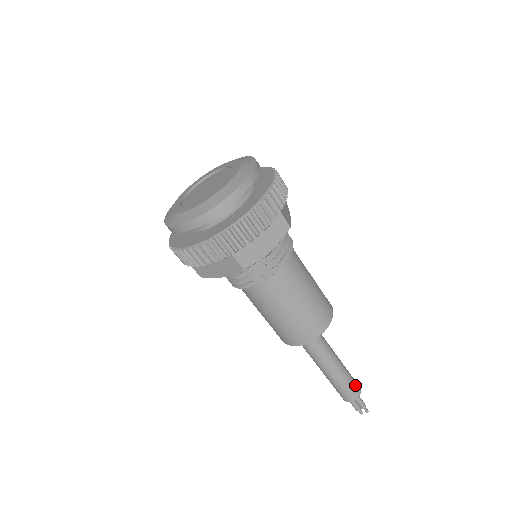
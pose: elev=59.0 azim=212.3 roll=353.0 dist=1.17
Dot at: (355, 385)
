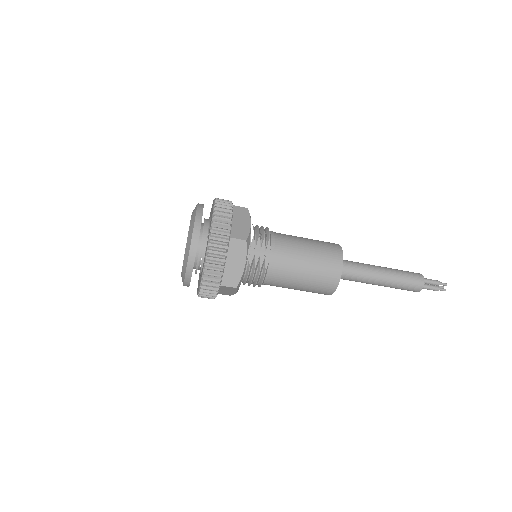
Dot at: (411, 272)
